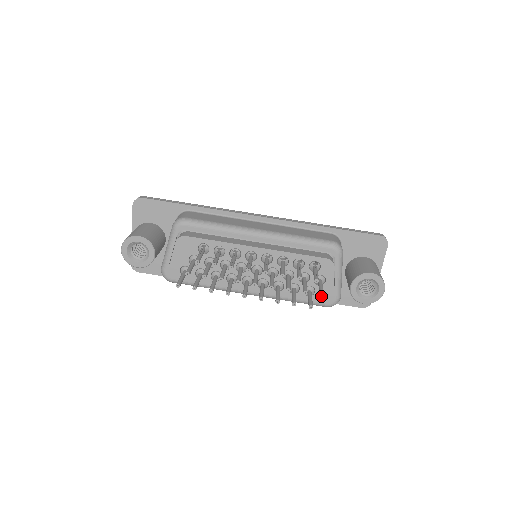
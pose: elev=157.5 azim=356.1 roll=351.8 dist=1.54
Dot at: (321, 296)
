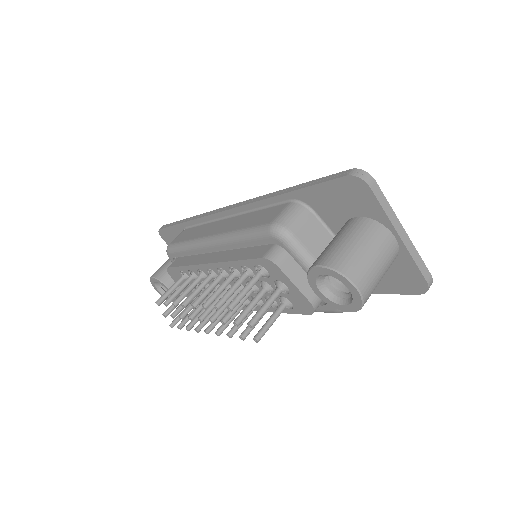
Dot at: (250, 326)
